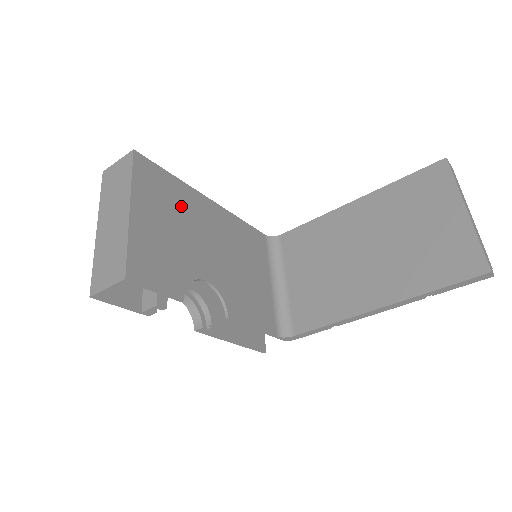
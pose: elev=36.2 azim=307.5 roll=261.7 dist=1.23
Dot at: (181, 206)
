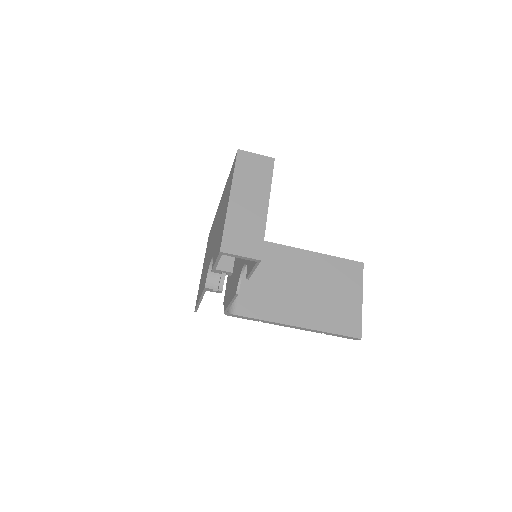
Dot at: occluded
